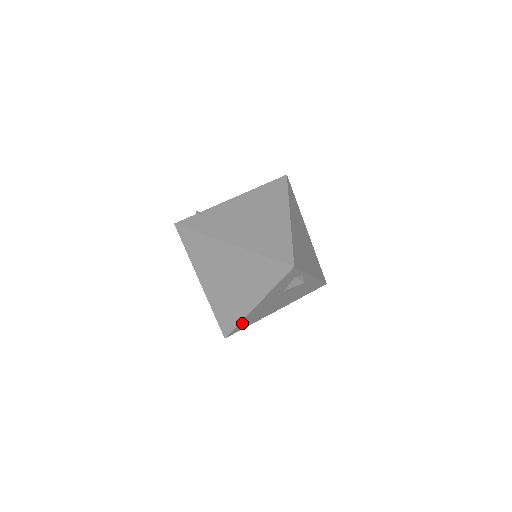
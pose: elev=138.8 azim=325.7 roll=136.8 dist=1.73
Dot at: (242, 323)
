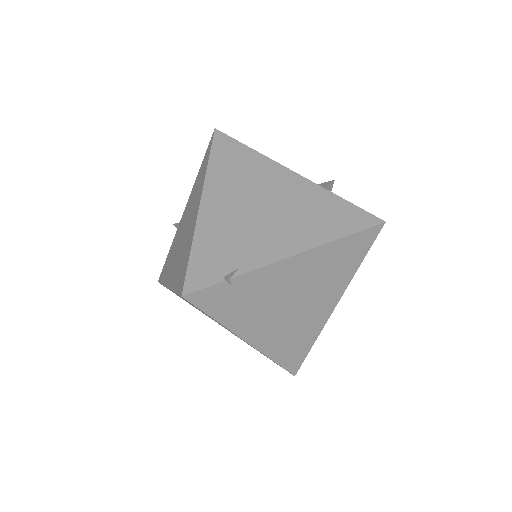
Dot at: occluded
